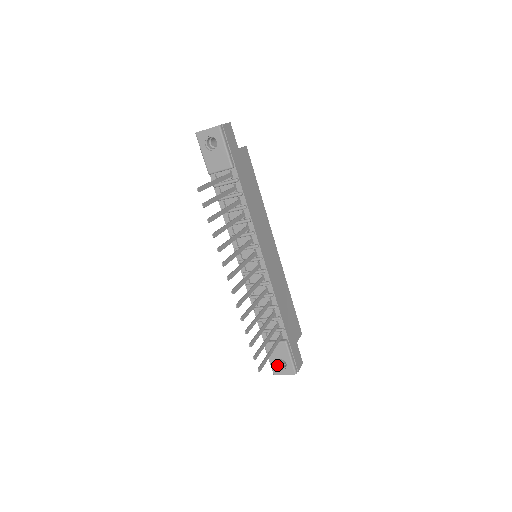
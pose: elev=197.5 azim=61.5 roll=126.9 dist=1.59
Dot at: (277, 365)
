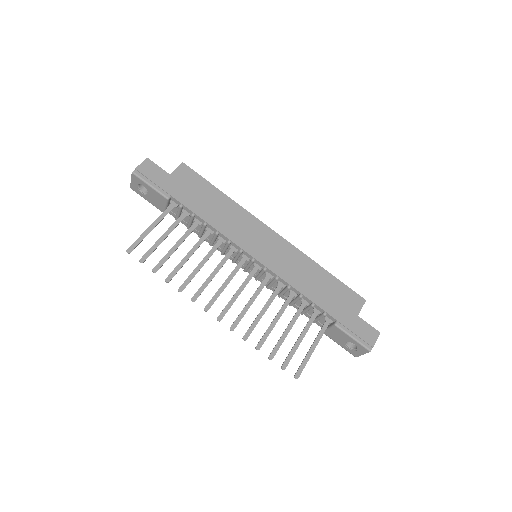
Dot at: (350, 348)
